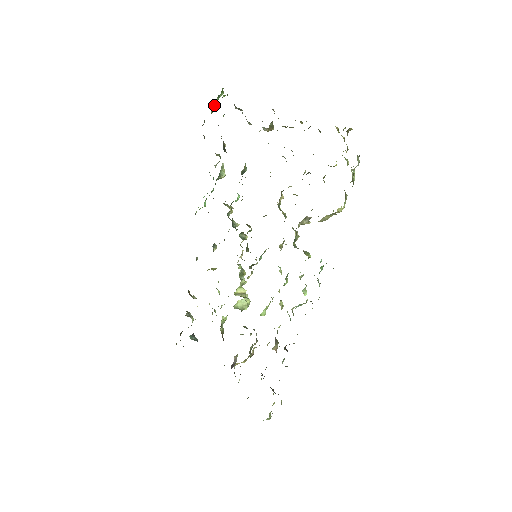
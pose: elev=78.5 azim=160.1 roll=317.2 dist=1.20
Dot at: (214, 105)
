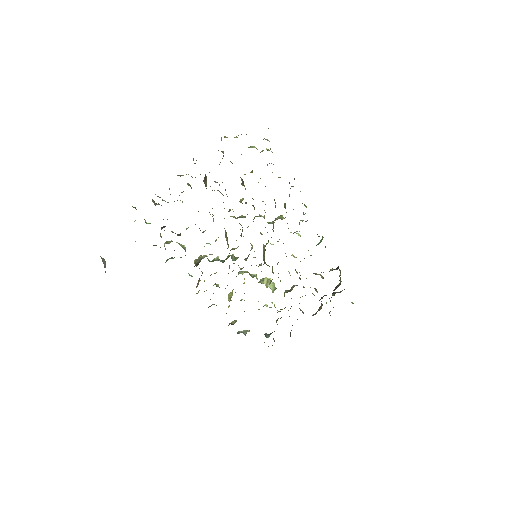
Dot at: (145, 222)
